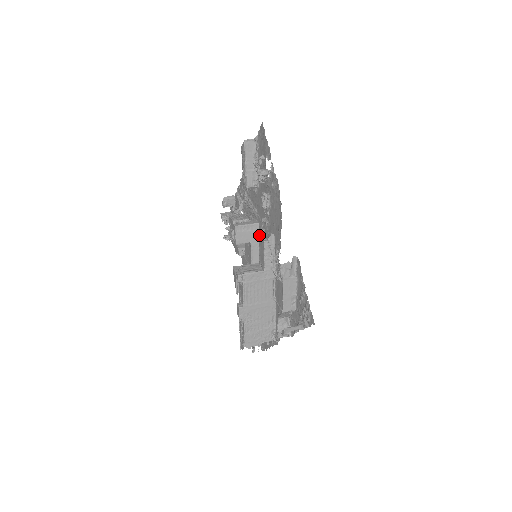
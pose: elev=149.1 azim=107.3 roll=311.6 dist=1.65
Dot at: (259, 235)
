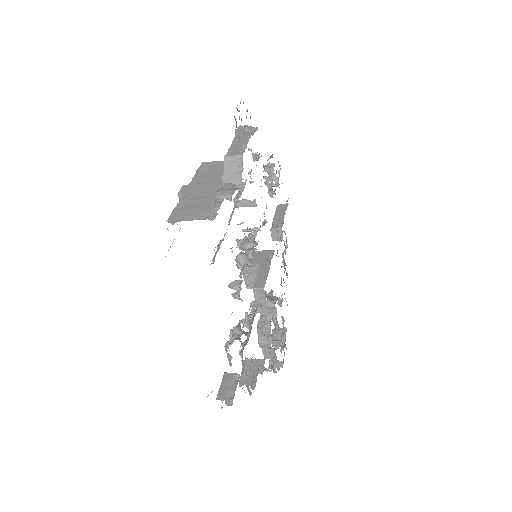
Dot at: occluded
